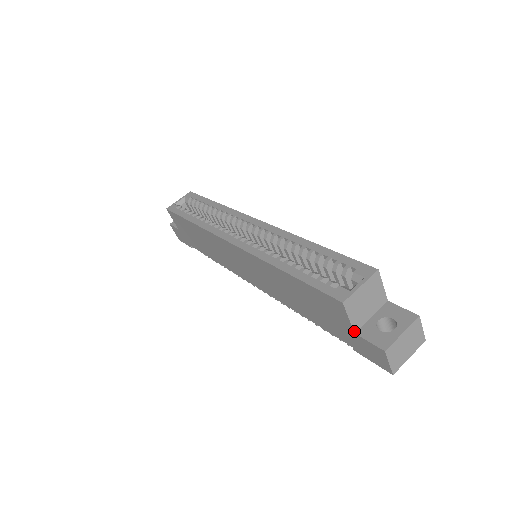
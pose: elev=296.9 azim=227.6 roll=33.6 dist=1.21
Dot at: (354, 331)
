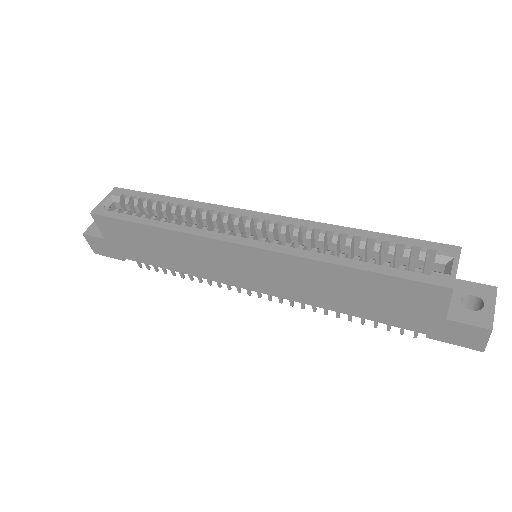
Dot at: (446, 317)
